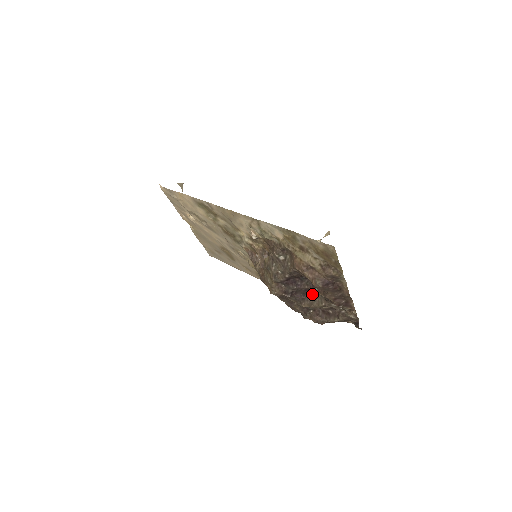
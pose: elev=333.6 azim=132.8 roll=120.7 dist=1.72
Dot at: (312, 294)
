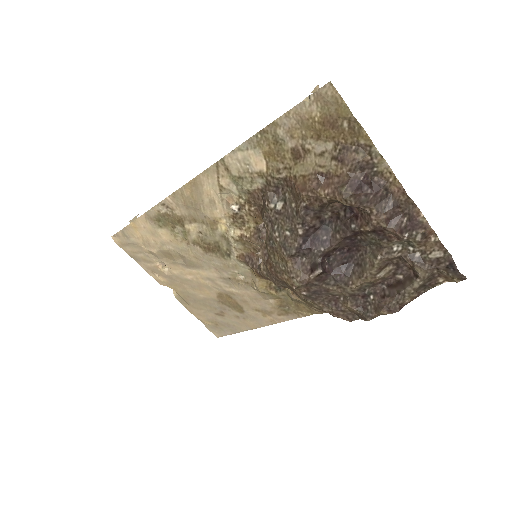
Dot at: (356, 256)
